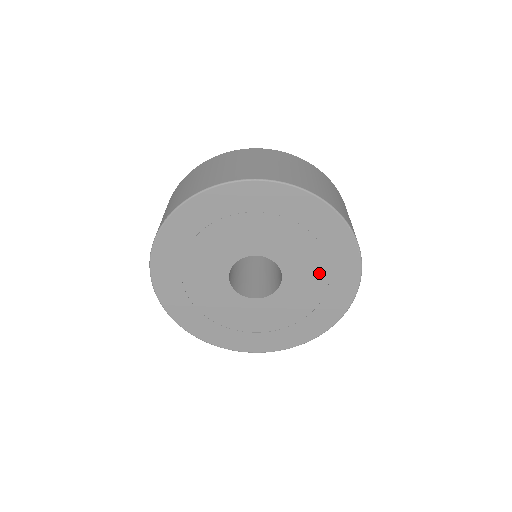
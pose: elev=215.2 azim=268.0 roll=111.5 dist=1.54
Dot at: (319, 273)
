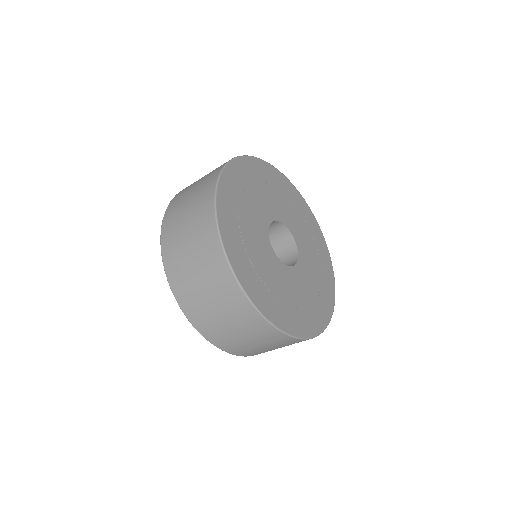
Dot at: (314, 286)
